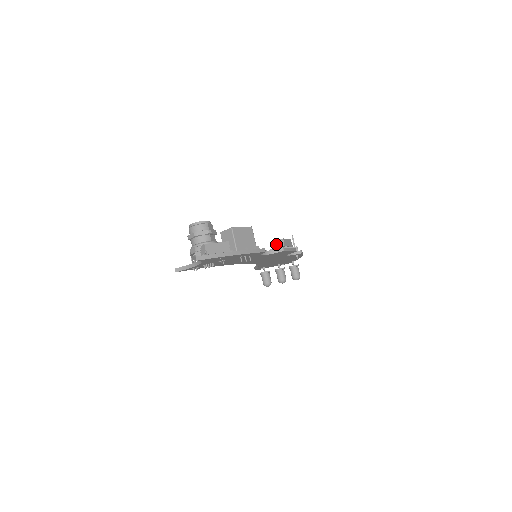
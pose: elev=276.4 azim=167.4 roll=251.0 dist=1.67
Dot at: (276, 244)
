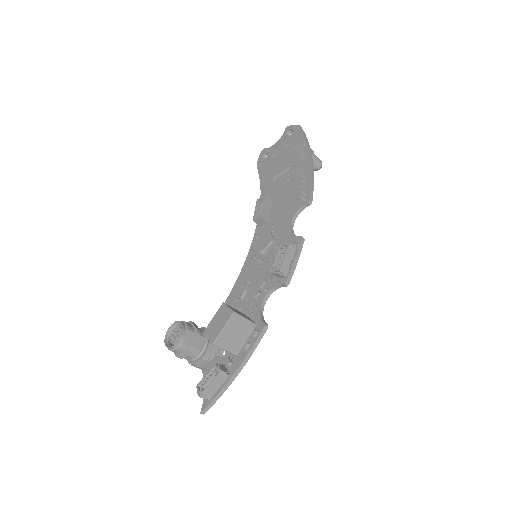
Dot at: (274, 275)
